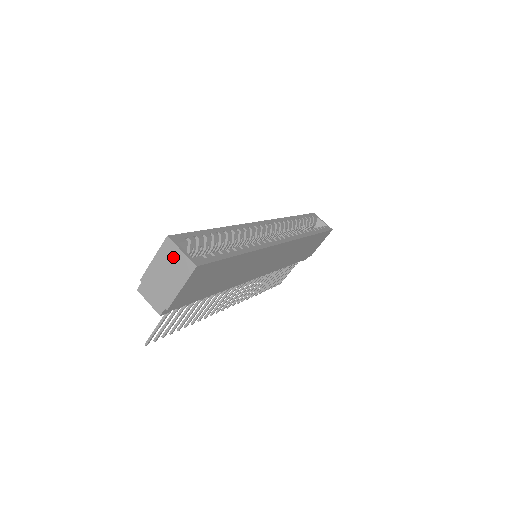
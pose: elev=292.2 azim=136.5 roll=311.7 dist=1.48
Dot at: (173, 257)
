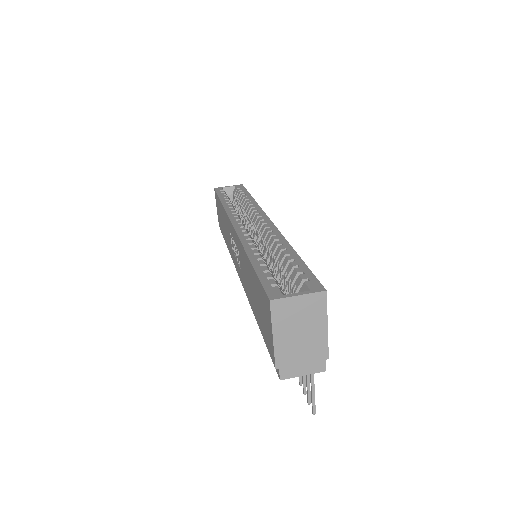
Dot at: (294, 311)
